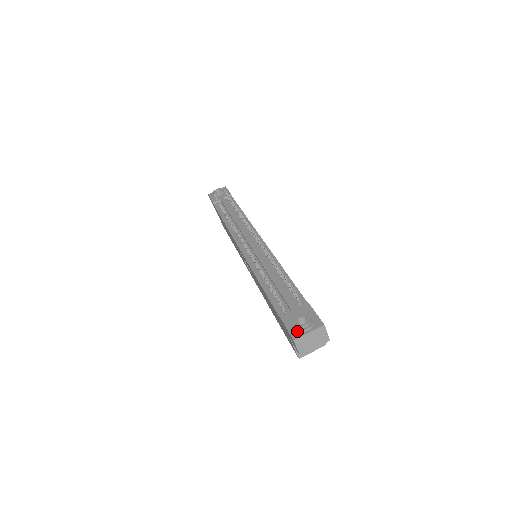
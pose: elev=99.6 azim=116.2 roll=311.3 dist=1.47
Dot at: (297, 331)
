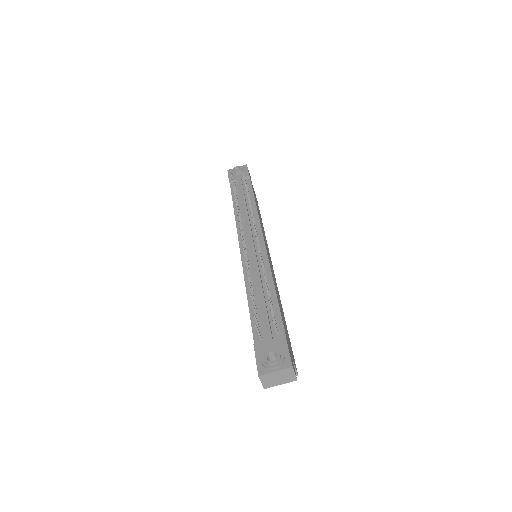
Dot at: (264, 366)
